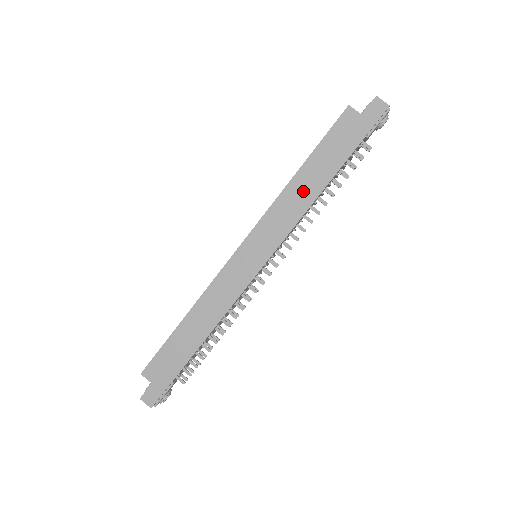
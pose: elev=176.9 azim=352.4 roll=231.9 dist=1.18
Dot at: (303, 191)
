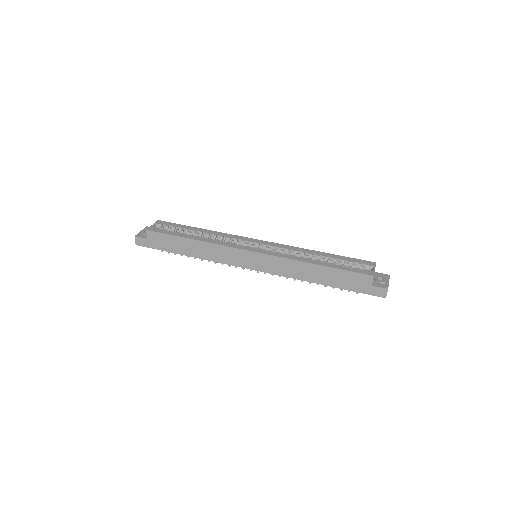
Dot at: (307, 272)
